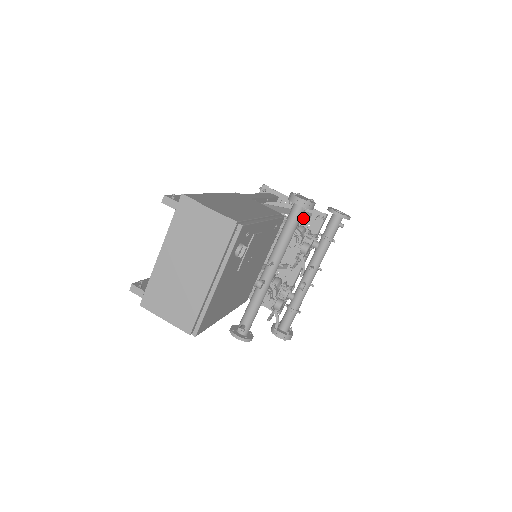
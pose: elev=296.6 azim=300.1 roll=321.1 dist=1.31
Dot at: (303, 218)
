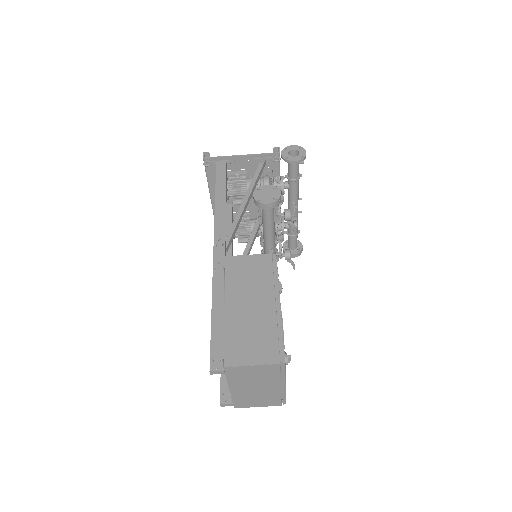
Dot at: occluded
